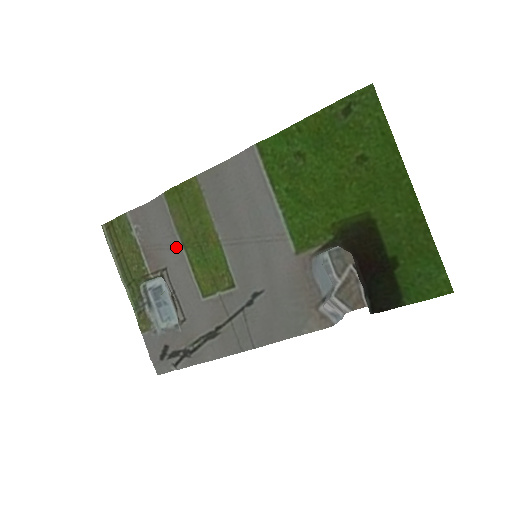
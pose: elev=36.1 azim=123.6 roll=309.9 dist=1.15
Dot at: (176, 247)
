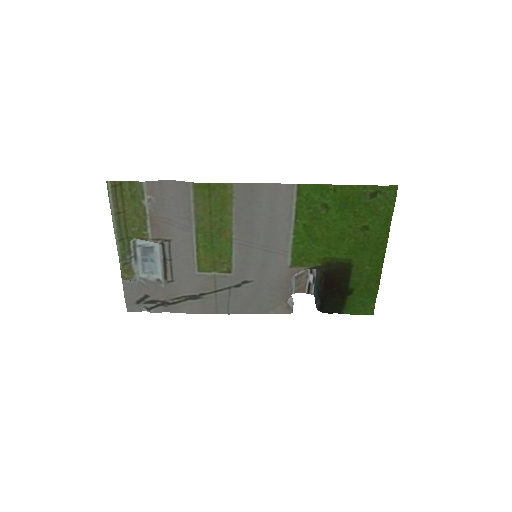
Dot at: (188, 229)
